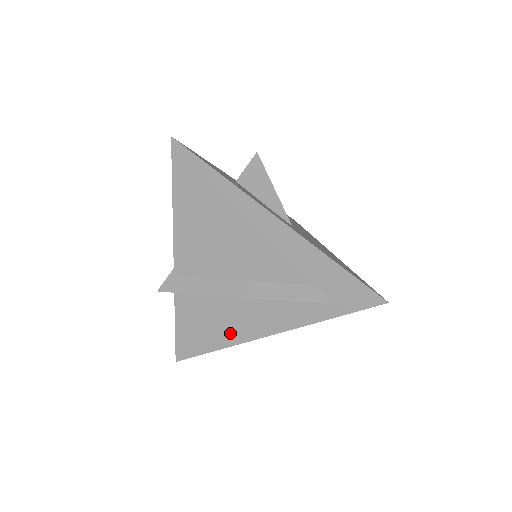
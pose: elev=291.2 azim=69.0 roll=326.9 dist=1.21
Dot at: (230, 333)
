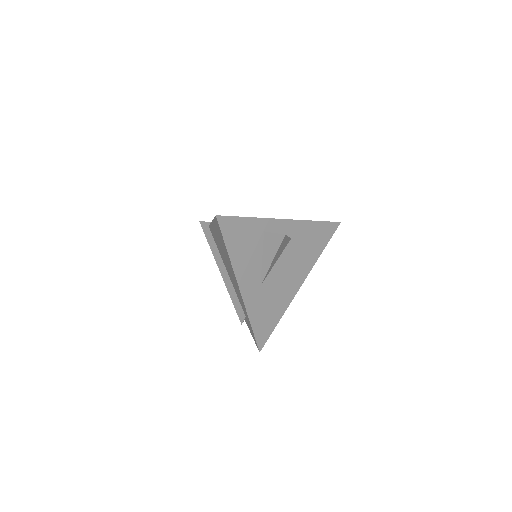
Dot at: occluded
